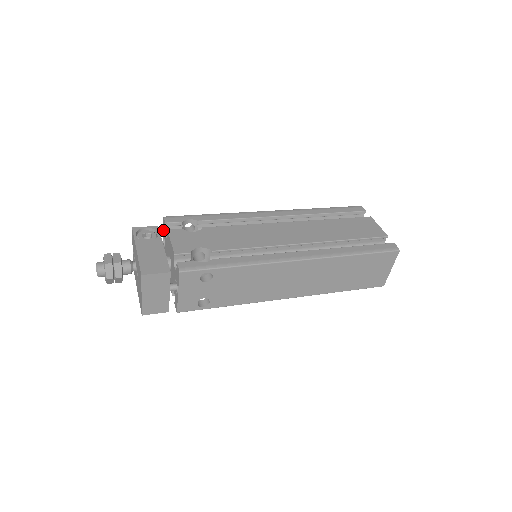
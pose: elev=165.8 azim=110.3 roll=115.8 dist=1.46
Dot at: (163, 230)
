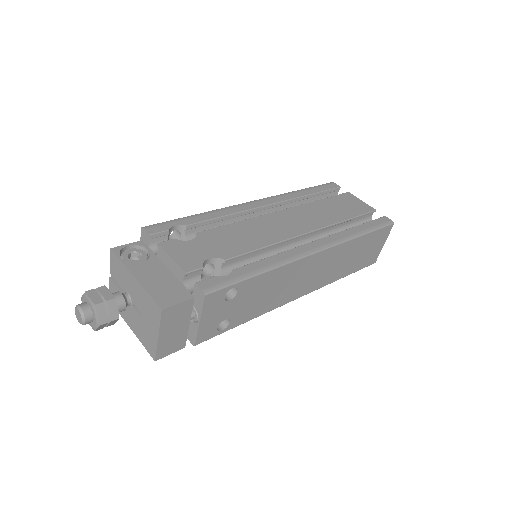
Dot at: occluded
